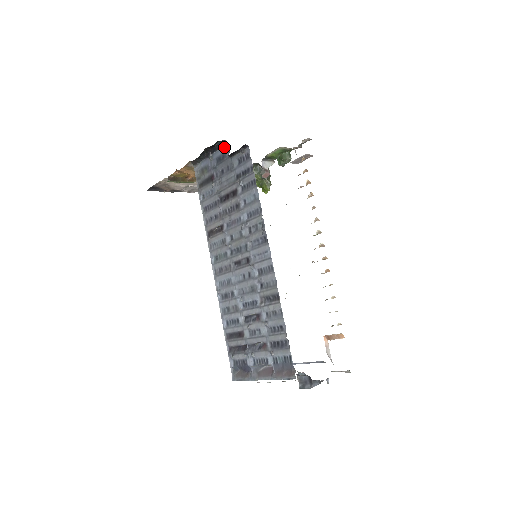
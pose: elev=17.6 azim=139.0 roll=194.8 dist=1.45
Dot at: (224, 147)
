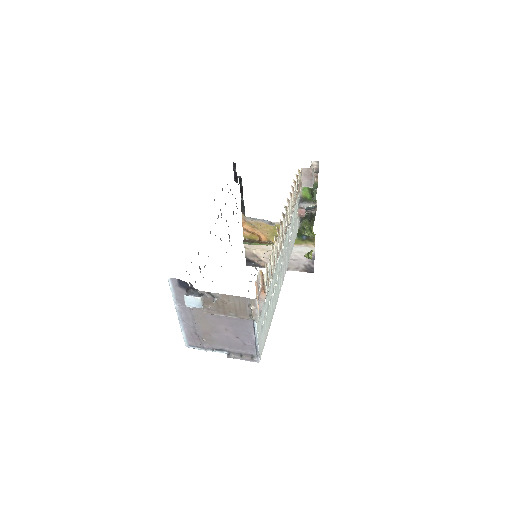
Dot at: occluded
